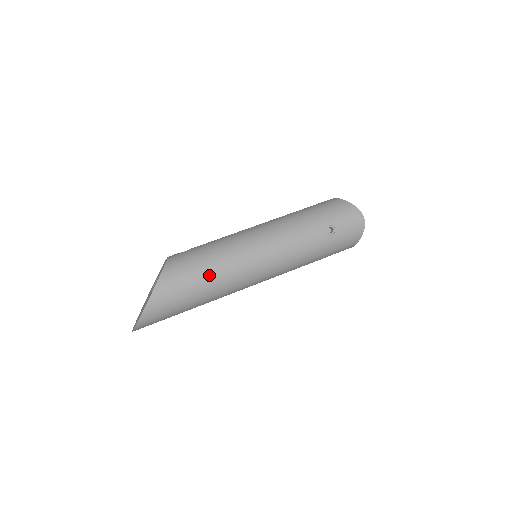
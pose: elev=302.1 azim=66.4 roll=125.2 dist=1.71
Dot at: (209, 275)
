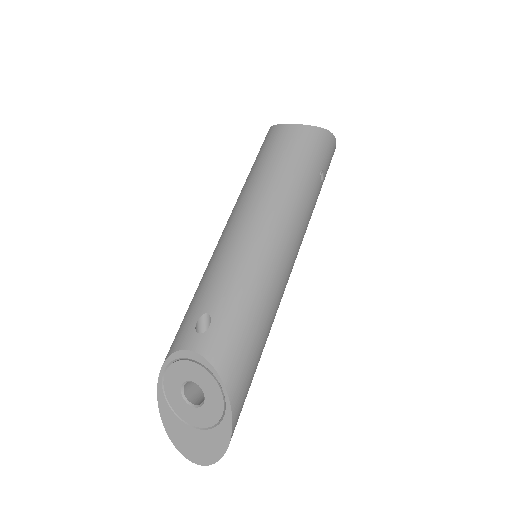
Dot at: (265, 334)
